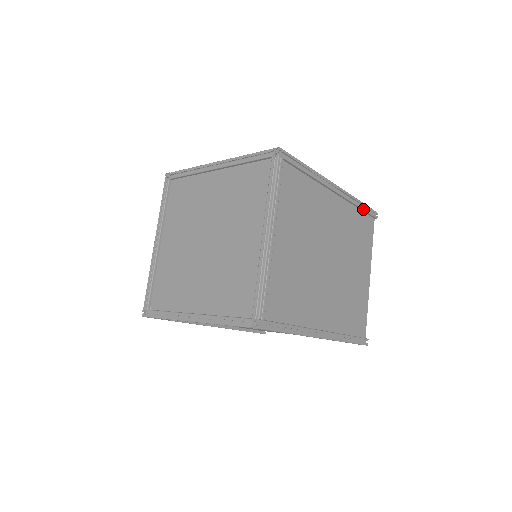
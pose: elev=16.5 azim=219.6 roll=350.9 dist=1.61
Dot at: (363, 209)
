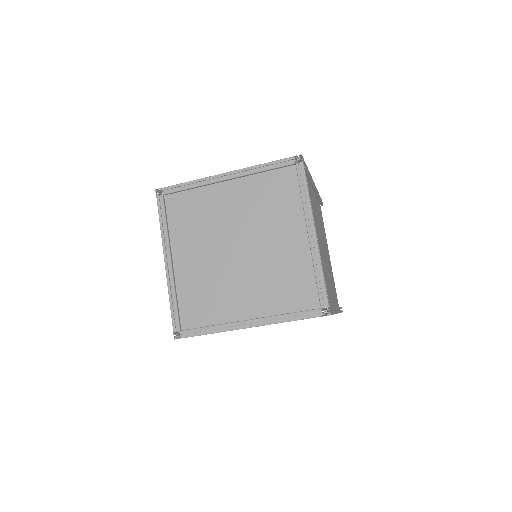
Dot at: (320, 199)
